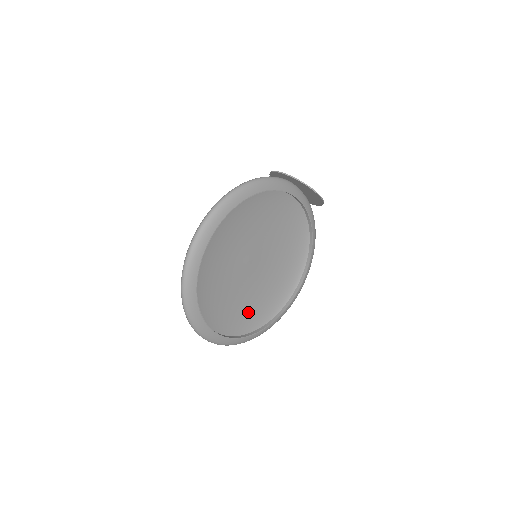
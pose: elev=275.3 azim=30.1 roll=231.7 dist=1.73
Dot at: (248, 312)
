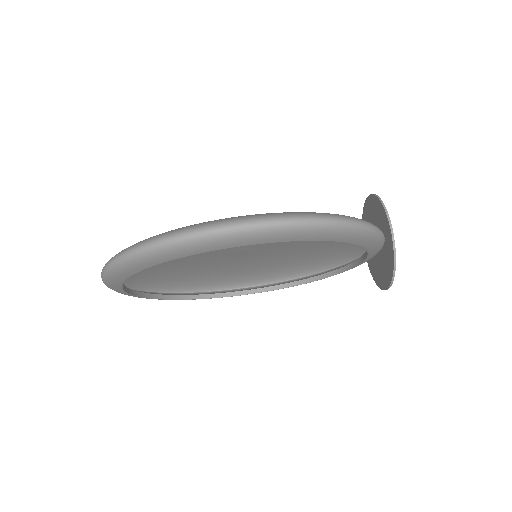
Dot at: (183, 274)
